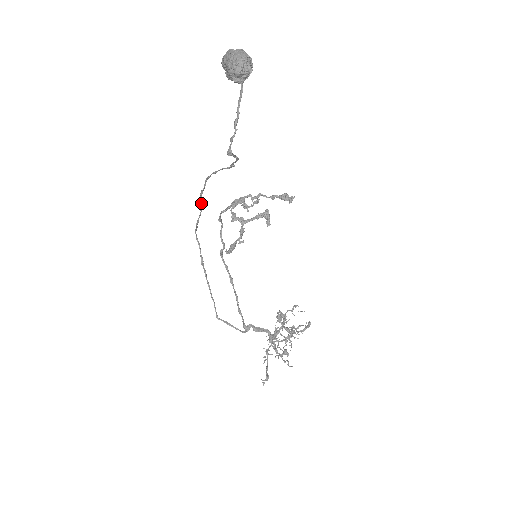
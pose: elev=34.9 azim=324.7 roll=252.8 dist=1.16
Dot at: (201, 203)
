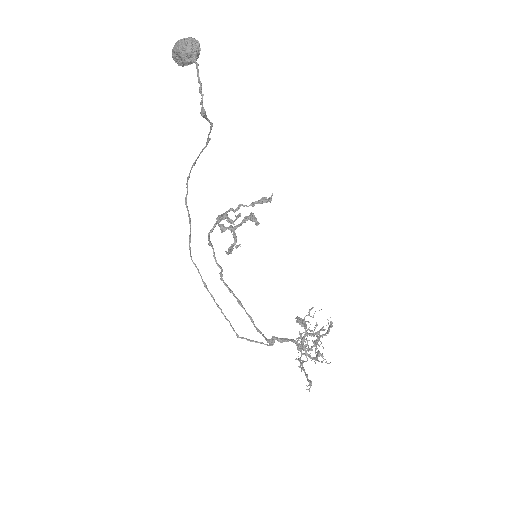
Dot at: (188, 213)
